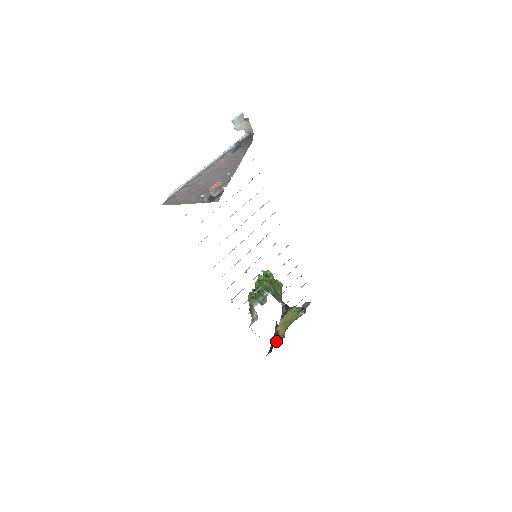
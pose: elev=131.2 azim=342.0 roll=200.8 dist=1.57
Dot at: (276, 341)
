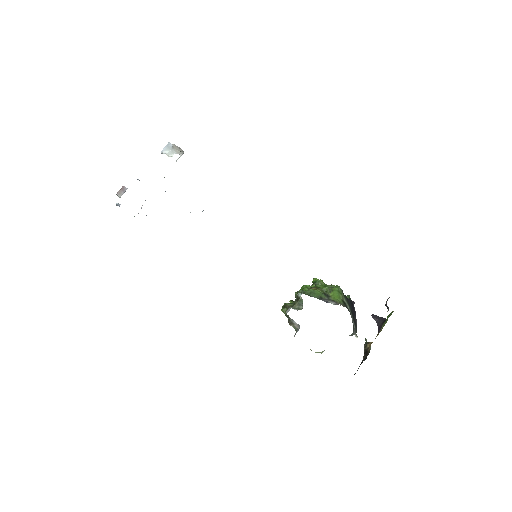
Dot at: (363, 360)
